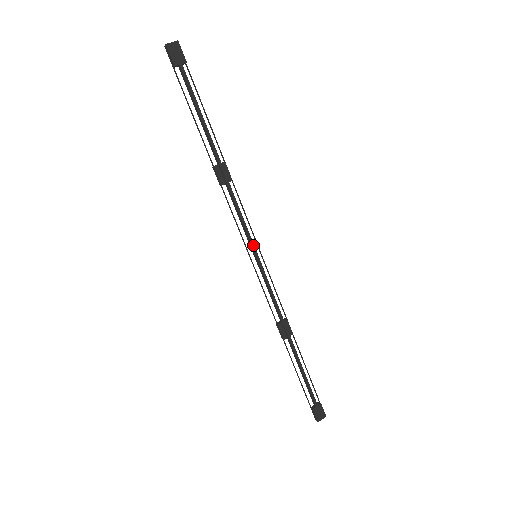
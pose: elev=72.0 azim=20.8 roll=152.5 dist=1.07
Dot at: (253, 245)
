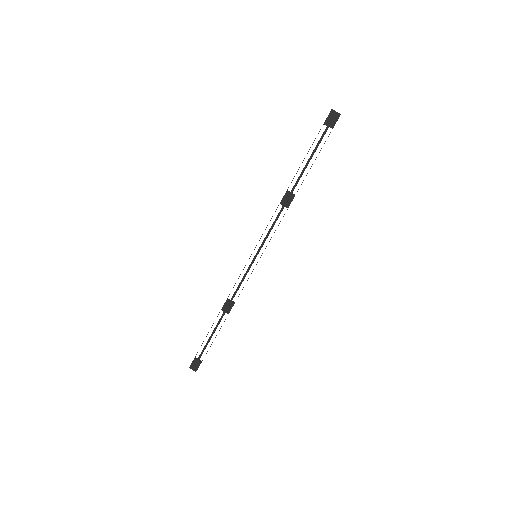
Dot at: (260, 249)
